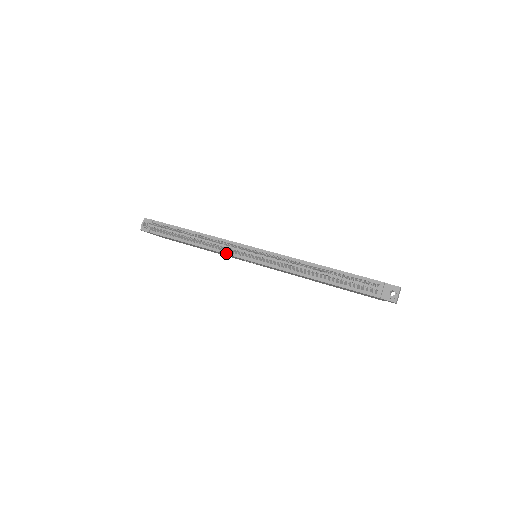
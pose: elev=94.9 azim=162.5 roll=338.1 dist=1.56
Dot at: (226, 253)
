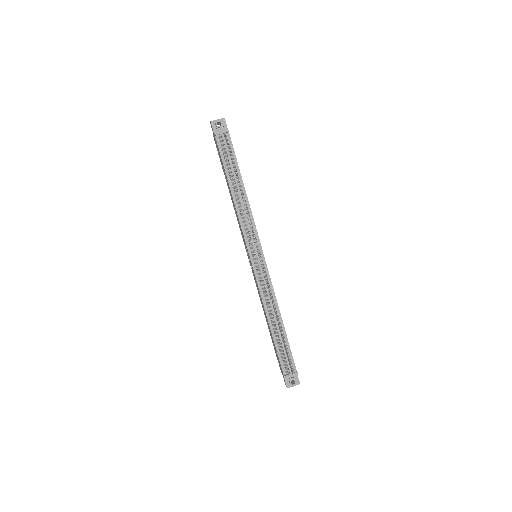
Dot at: (243, 231)
